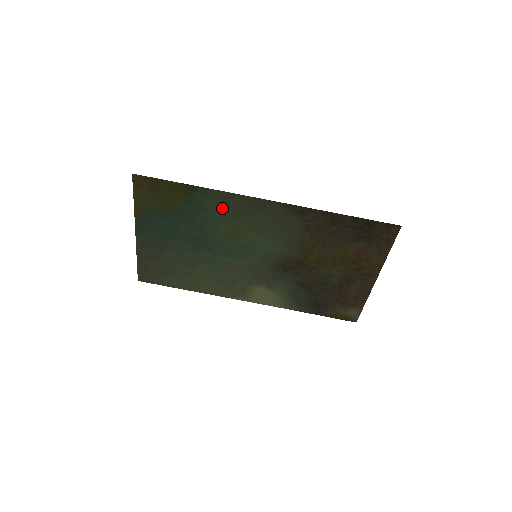
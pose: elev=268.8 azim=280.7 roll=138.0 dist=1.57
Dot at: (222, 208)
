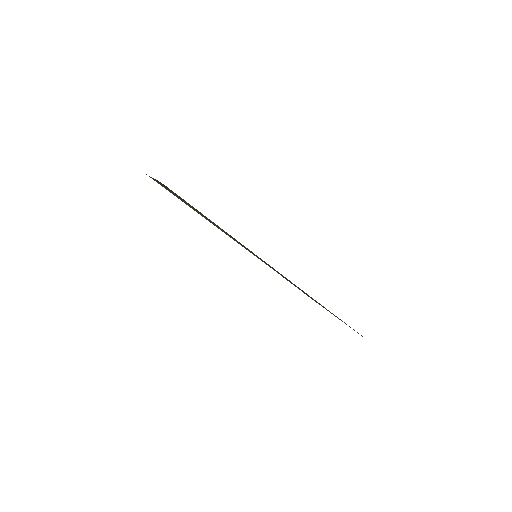
Dot at: occluded
